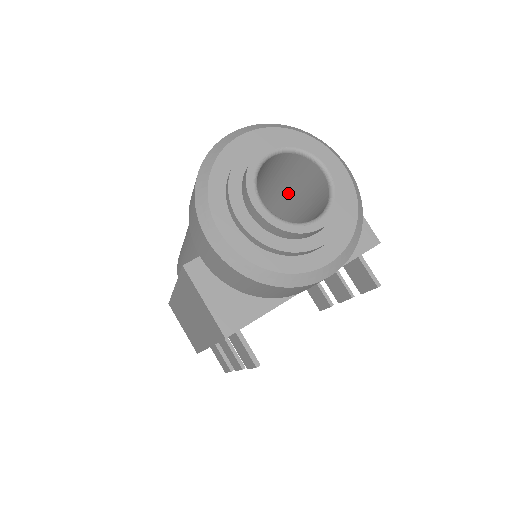
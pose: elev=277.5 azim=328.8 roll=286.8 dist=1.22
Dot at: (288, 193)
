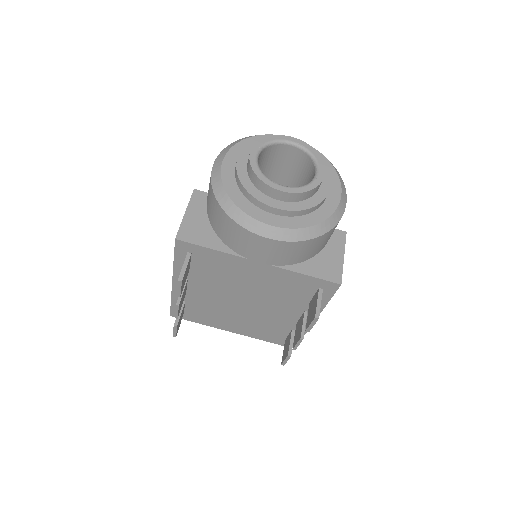
Dot at: occluded
